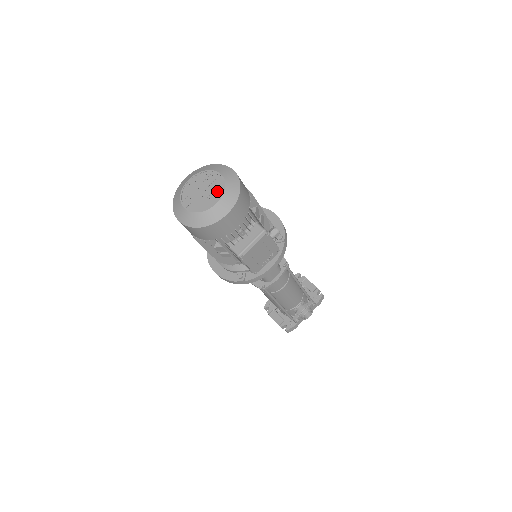
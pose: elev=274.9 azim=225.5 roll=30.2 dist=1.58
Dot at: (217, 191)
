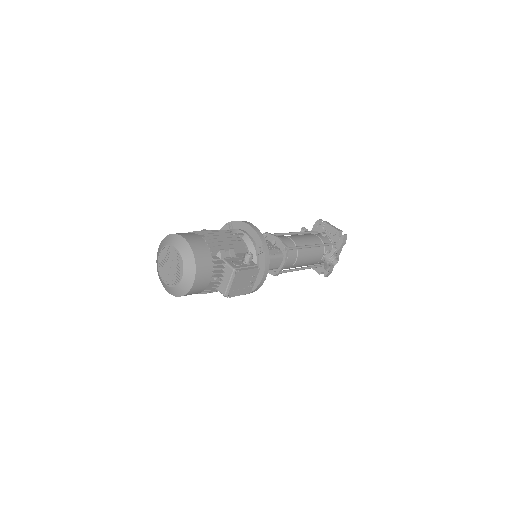
Dot at: (179, 265)
